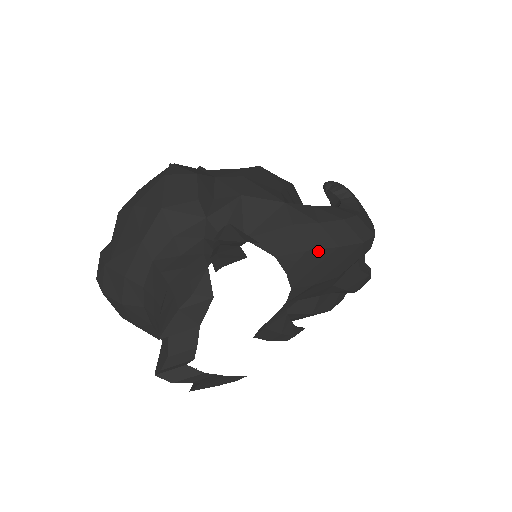
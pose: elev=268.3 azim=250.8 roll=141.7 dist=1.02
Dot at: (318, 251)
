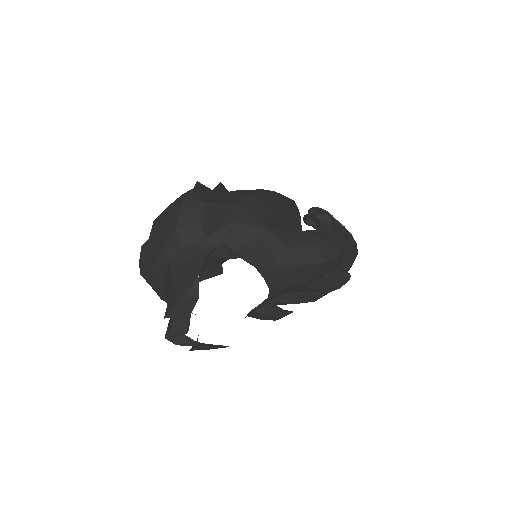
Dot at: (287, 267)
